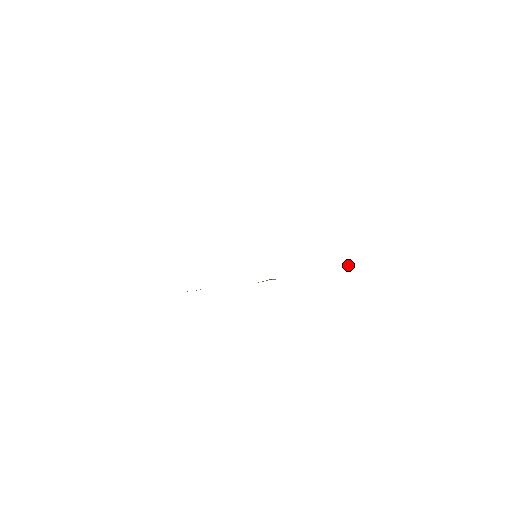
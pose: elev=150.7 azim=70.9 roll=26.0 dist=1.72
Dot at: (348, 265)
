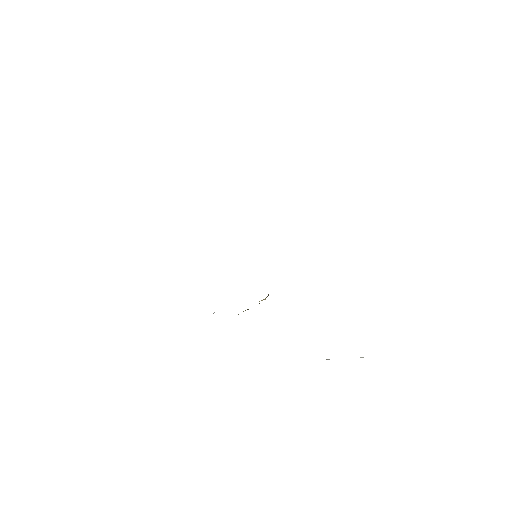
Dot at: occluded
